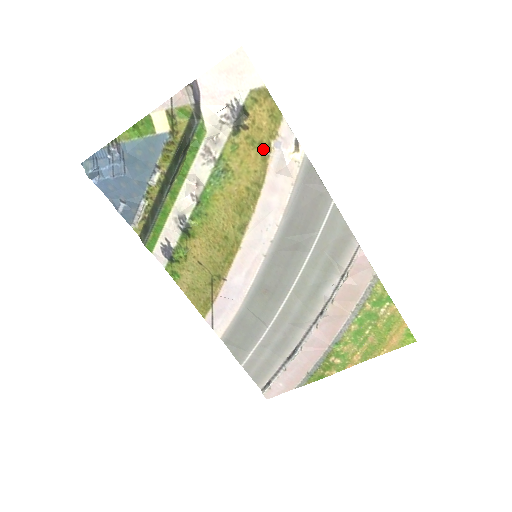
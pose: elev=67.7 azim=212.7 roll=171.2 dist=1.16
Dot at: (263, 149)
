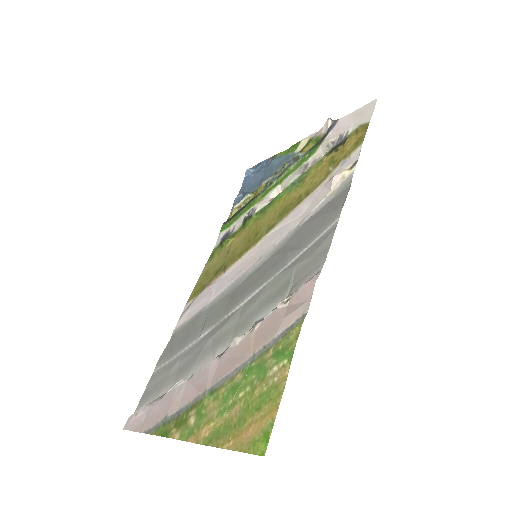
Dot at: (333, 166)
